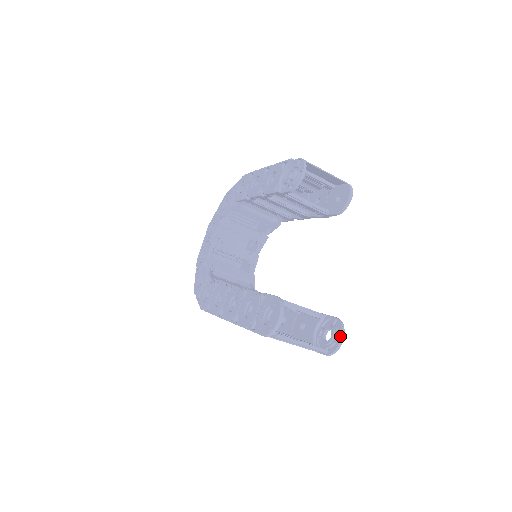
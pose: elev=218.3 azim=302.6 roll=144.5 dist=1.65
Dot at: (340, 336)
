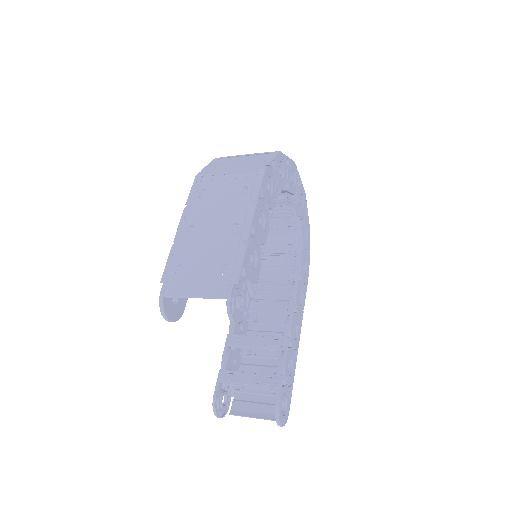
Dot at: (277, 424)
